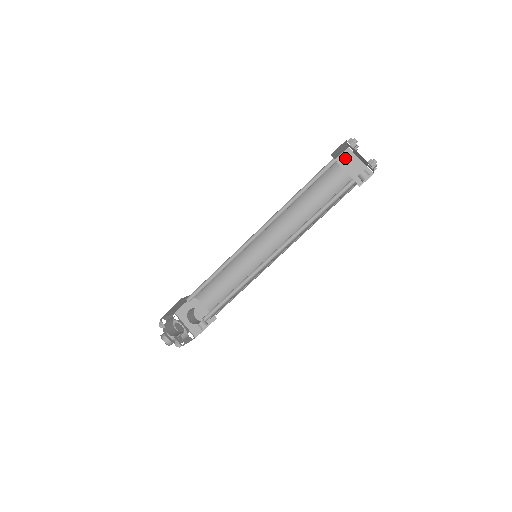
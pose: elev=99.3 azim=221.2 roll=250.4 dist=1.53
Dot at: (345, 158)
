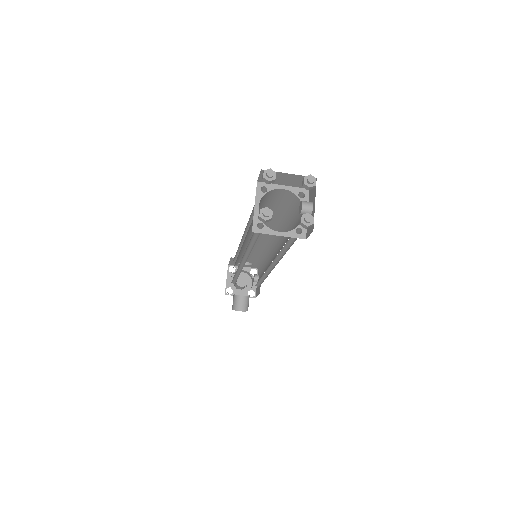
Dot at: occluded
